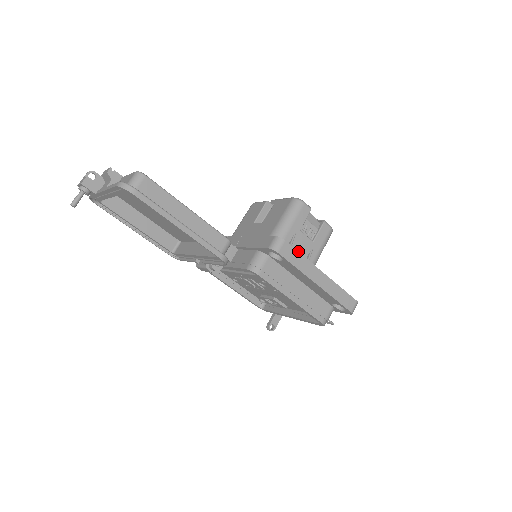
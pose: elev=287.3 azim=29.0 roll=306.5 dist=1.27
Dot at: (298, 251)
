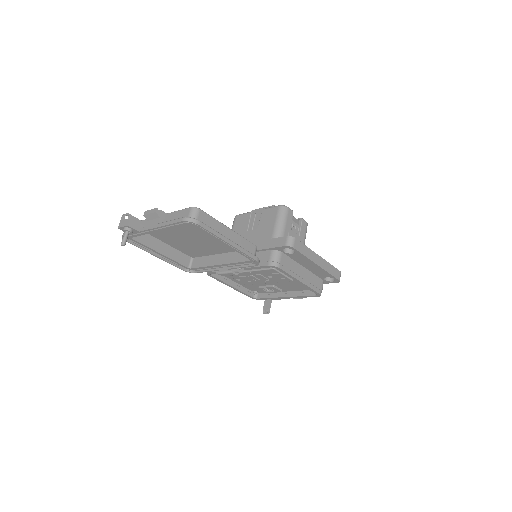
Dot at: occluded
